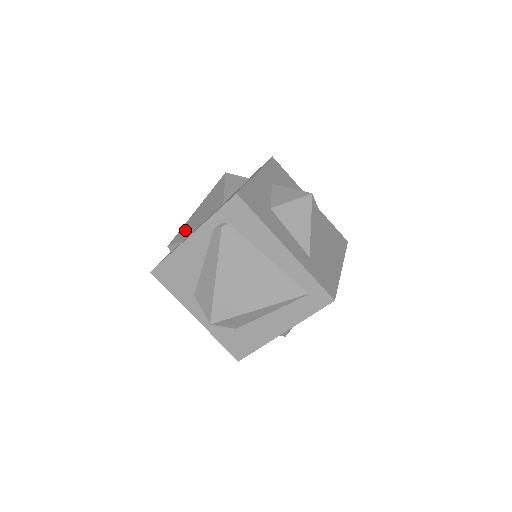
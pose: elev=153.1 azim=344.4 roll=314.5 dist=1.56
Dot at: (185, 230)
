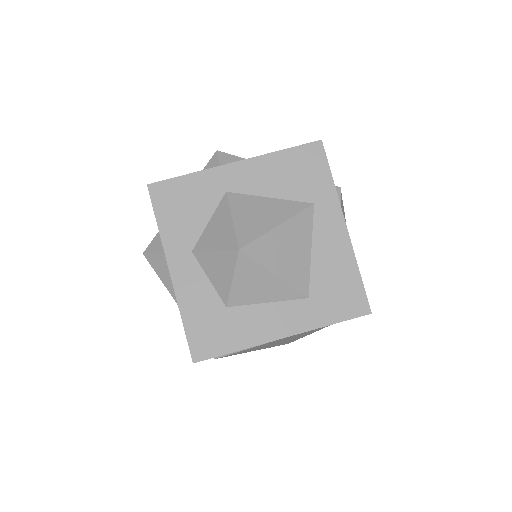
Dot at: occluded
